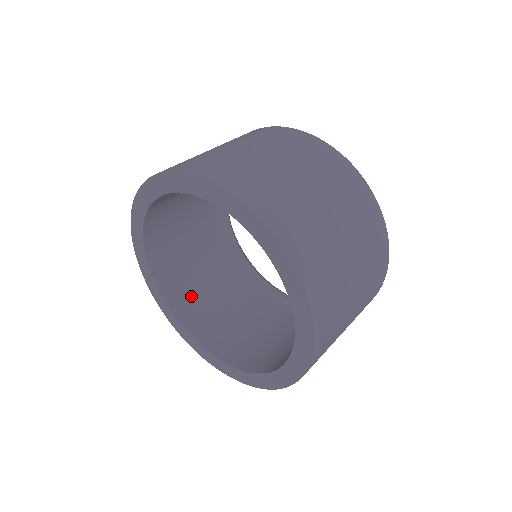
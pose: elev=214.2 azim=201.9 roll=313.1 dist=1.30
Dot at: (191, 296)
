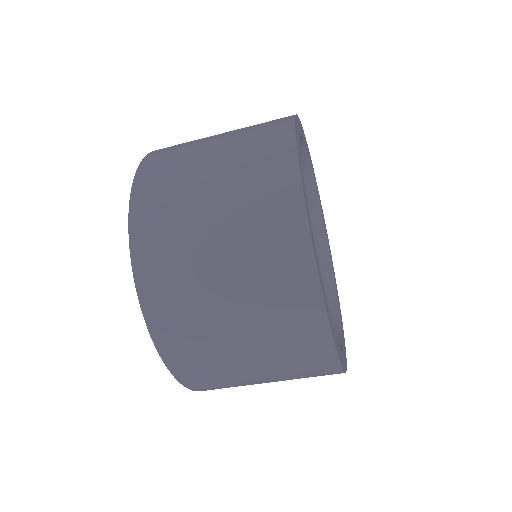
Dot at: occluded
